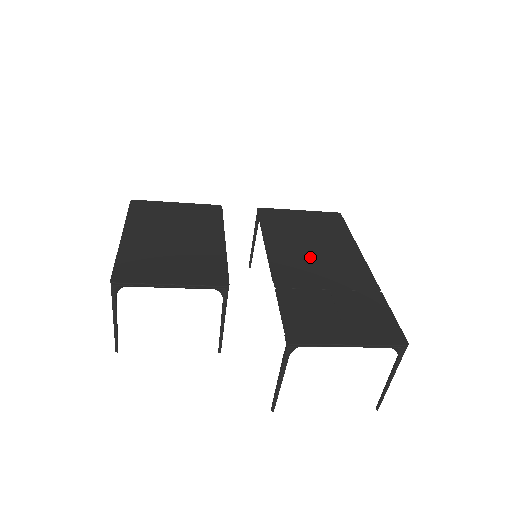
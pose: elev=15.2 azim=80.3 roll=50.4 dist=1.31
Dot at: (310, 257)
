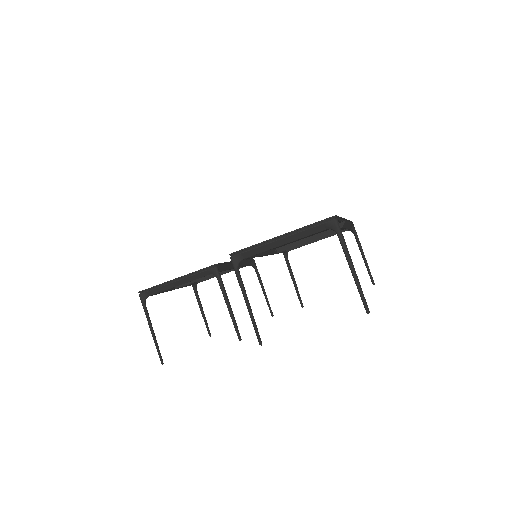
Dot at: occluded
